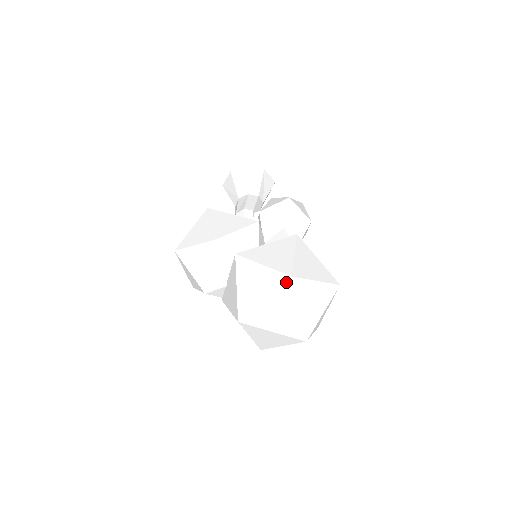
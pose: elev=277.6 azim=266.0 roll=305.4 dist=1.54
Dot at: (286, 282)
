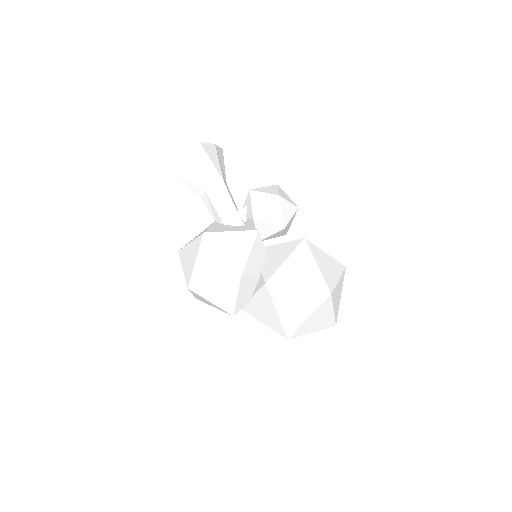
Dot at: (327, 300)
